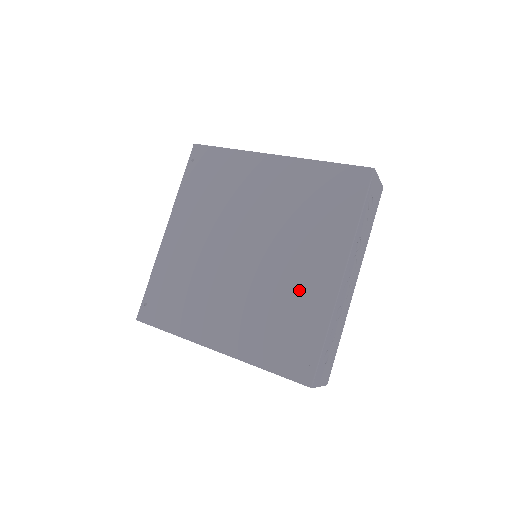
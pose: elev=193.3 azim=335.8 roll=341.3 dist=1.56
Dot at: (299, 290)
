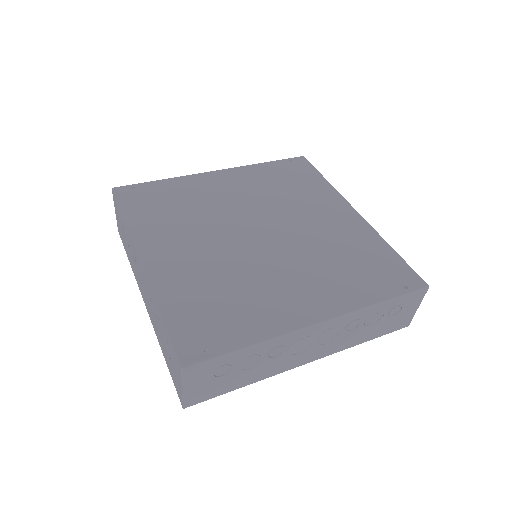
Dot at: (269, 295)
